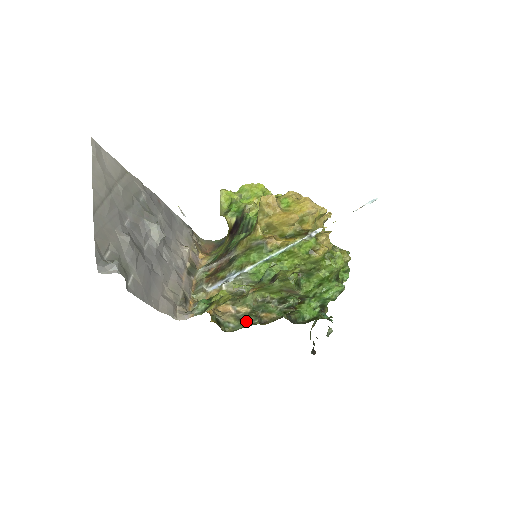
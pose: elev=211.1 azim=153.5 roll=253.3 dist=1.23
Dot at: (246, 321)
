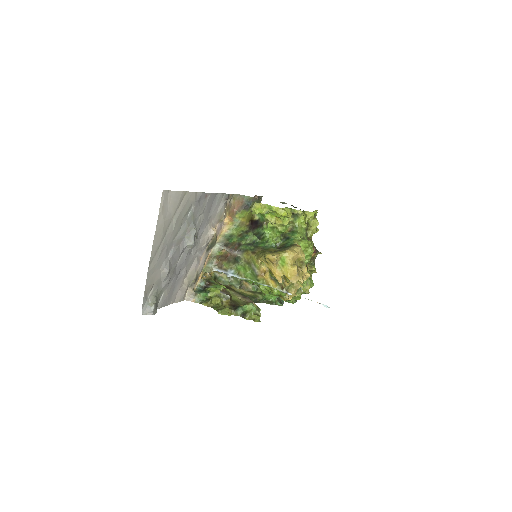
Dot at: (232, 283)
